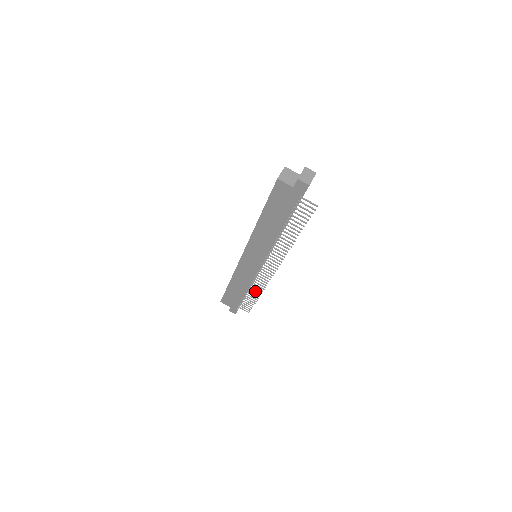
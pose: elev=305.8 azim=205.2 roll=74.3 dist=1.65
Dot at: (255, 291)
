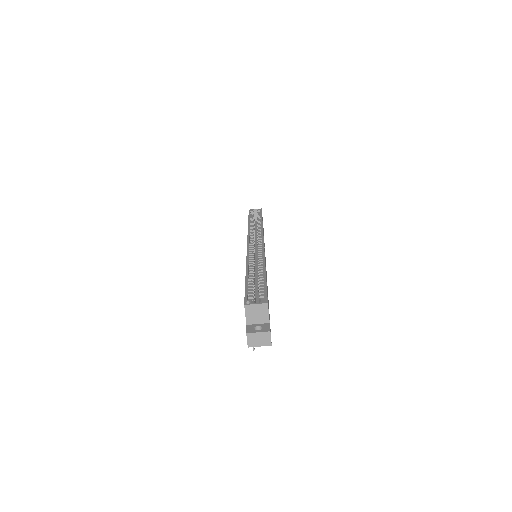
Dot at: occluded
